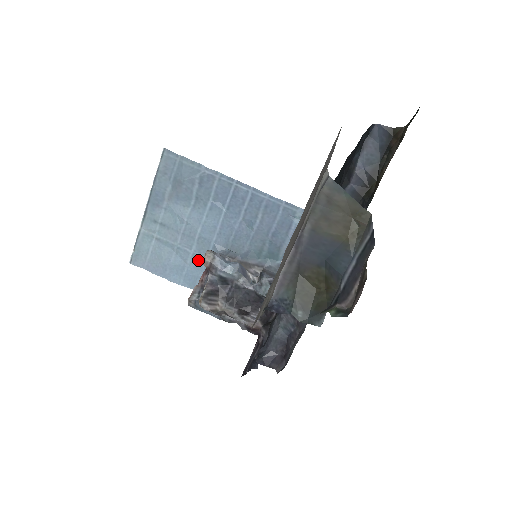
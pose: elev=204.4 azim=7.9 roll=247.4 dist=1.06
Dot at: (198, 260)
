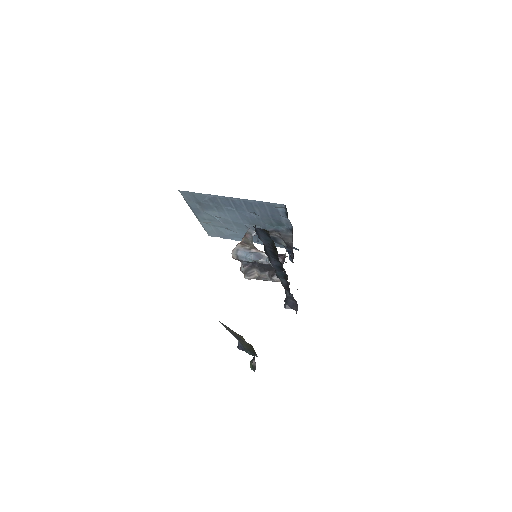
Dot at: (242, 231)
